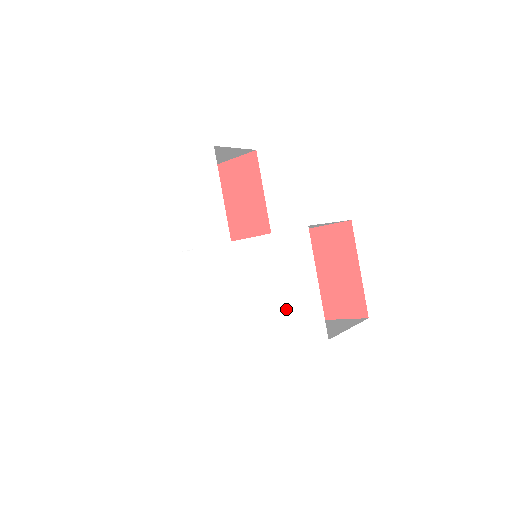
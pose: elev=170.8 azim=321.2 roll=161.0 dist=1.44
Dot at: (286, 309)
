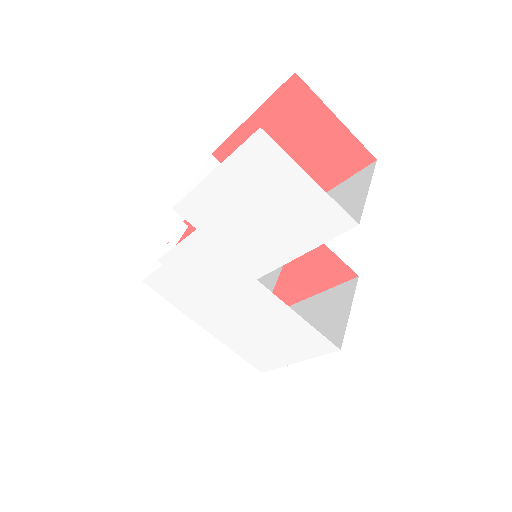
Dot at: (250, 343)
